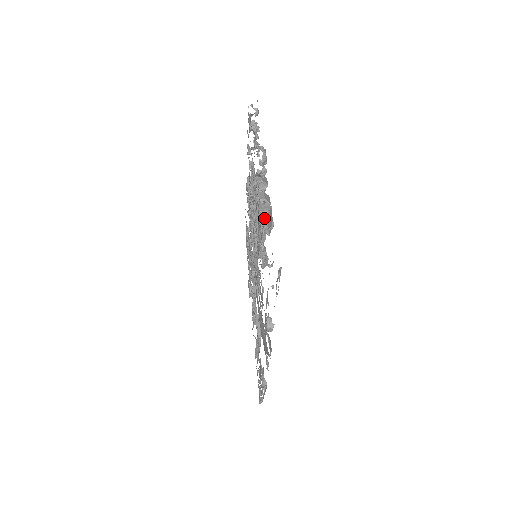
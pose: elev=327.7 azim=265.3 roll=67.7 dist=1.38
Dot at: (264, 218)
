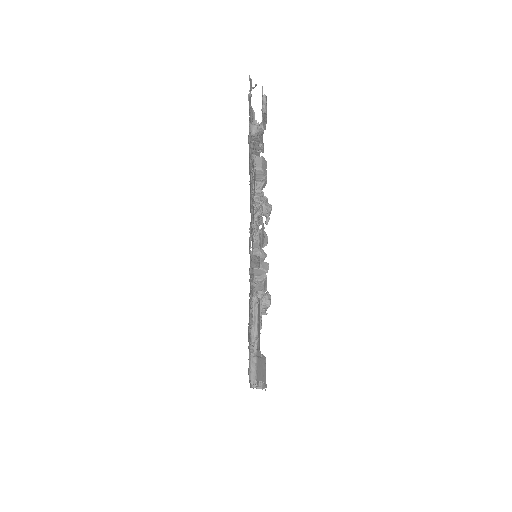
Dot at: (259, 160)
